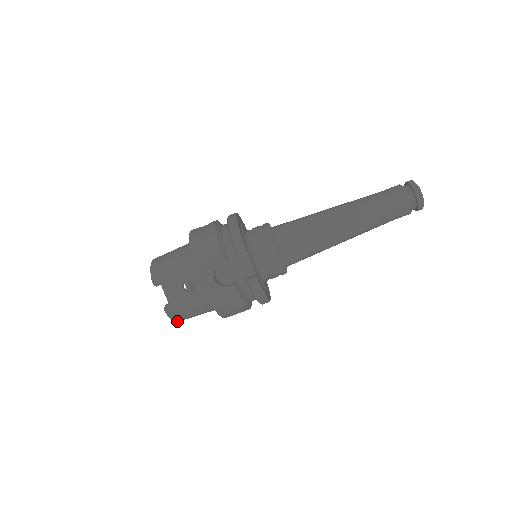
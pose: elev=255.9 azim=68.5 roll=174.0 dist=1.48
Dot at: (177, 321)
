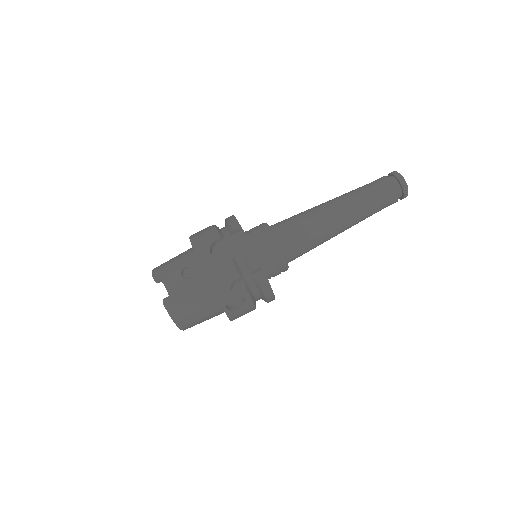
Dot at: (177, 322)
